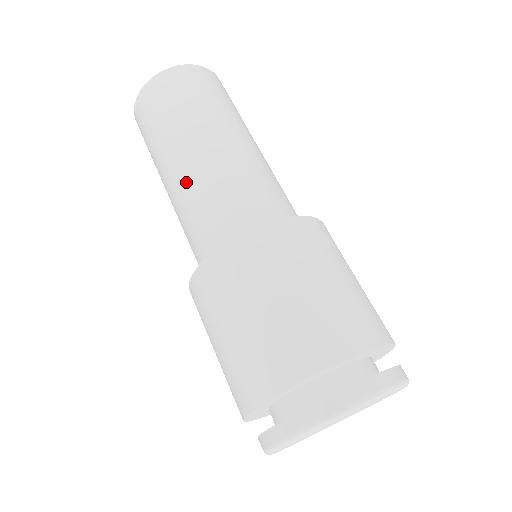
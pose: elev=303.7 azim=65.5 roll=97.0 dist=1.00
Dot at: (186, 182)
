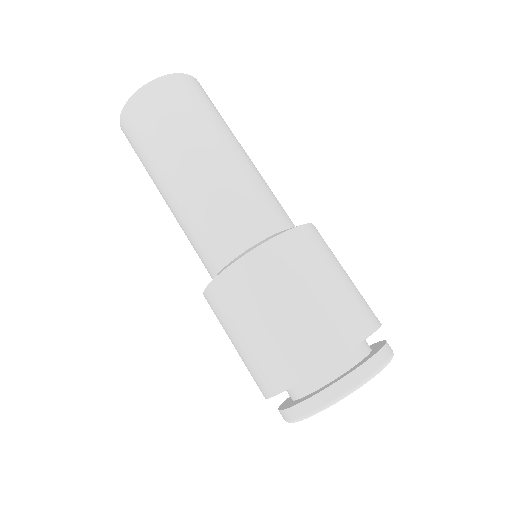
Dot at: (193, 194)
